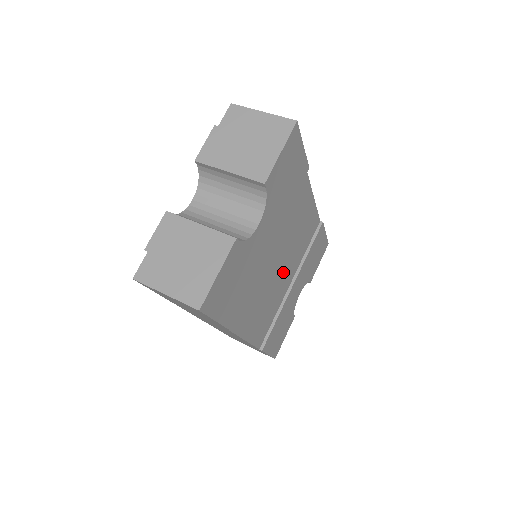
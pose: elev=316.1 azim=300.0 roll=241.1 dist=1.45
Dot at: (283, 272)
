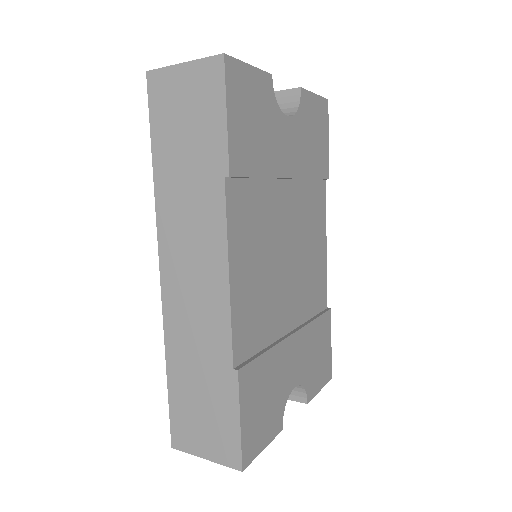
Dot at: (287, 280)
